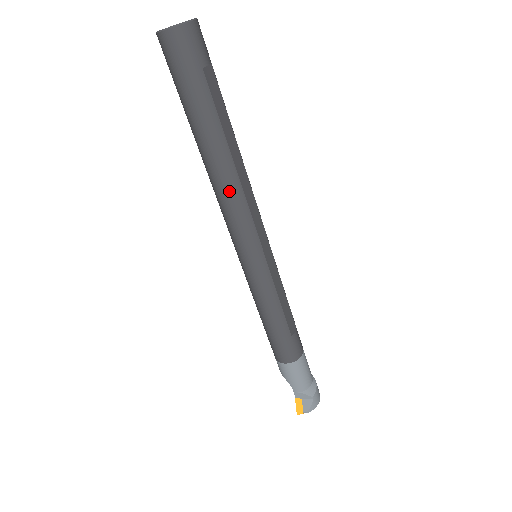
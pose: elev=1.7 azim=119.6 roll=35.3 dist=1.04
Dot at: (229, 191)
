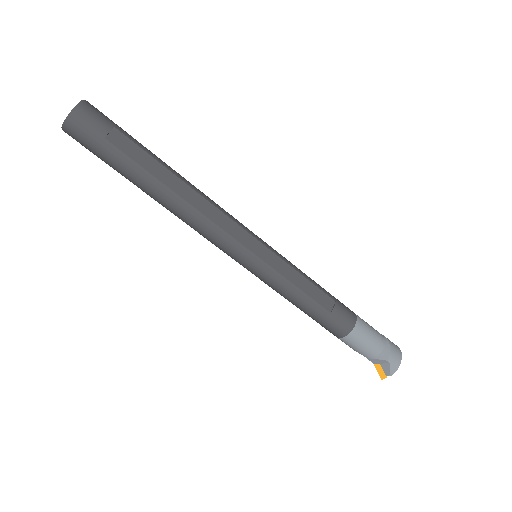
Dot at: (189, 219)
